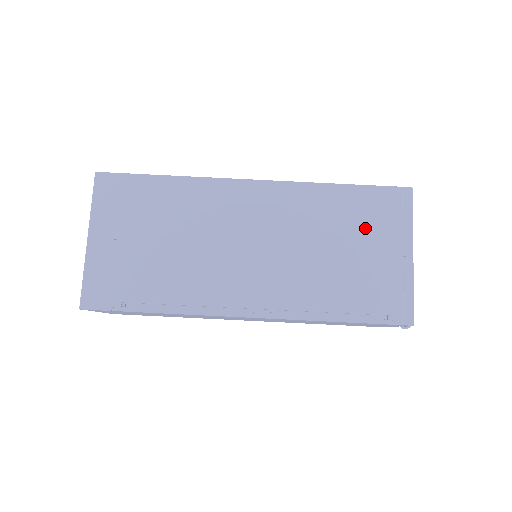
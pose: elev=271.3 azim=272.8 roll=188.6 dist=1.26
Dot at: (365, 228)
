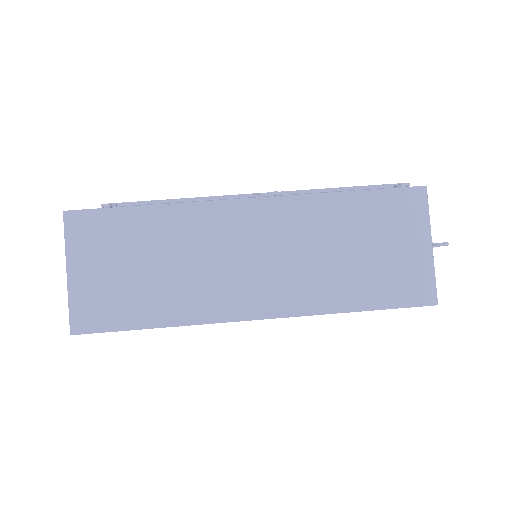
Dot at: occluded
